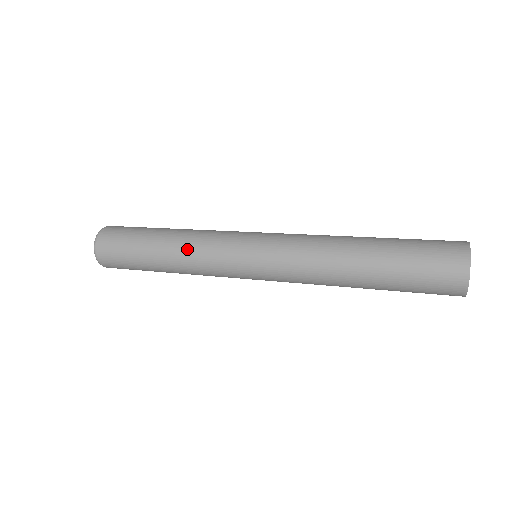
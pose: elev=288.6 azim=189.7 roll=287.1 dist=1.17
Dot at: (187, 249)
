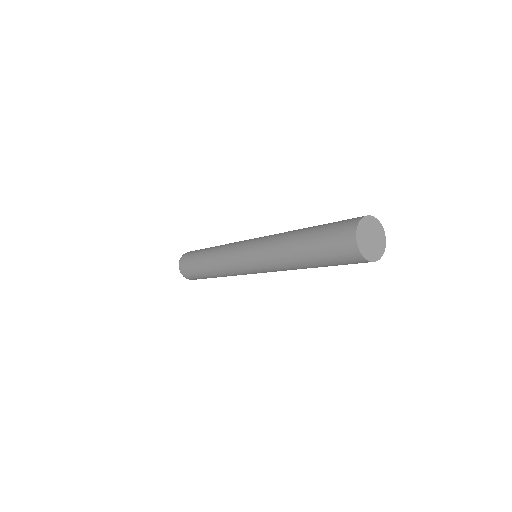
Dot at: (221, 246)
